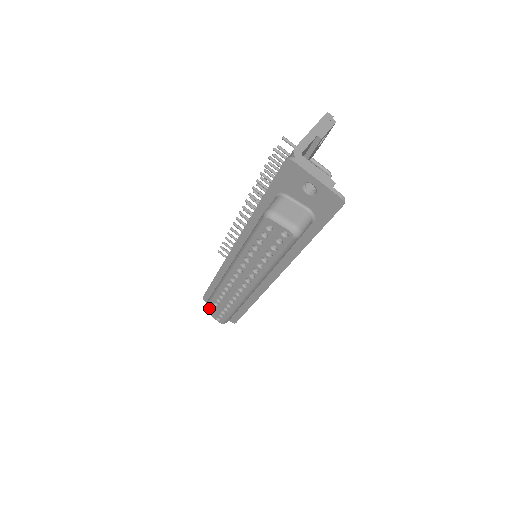
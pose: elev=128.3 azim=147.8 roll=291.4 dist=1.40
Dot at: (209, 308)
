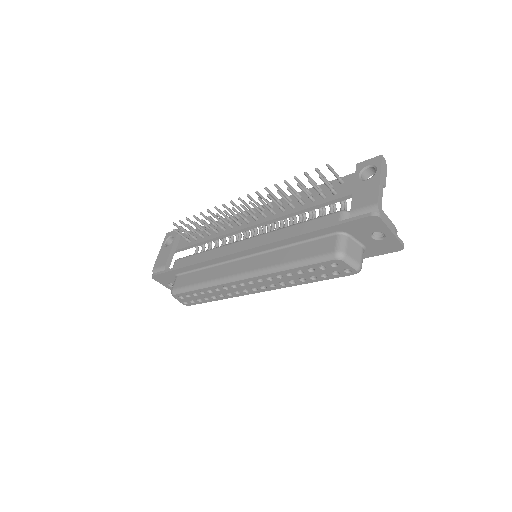
Dot at: (180, 295)
